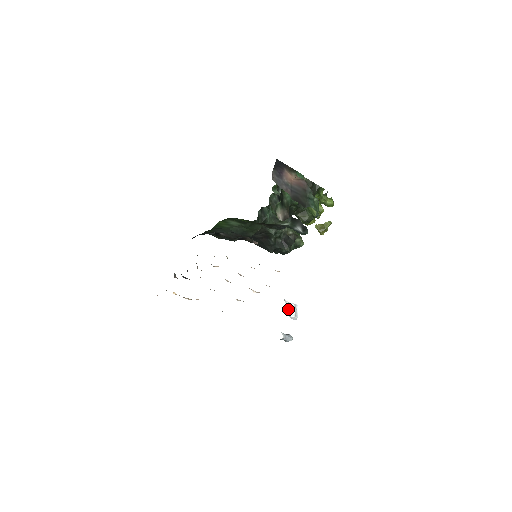
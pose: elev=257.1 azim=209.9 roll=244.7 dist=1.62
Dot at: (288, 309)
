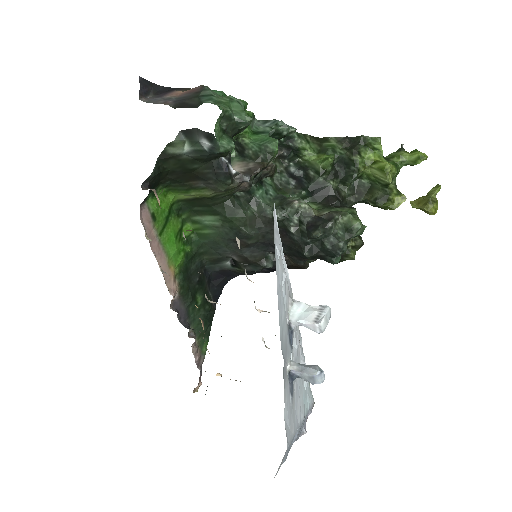
Dot at: (300, 313)
